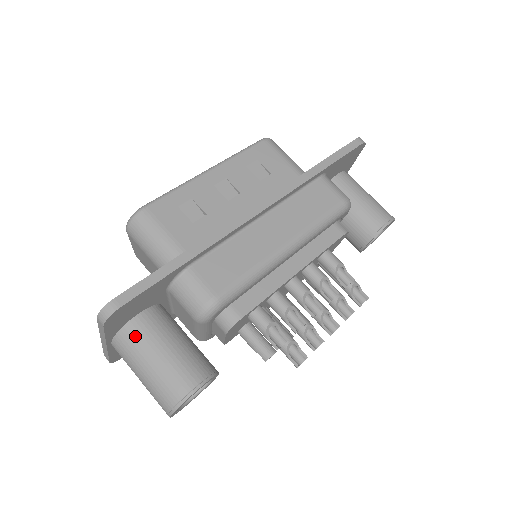
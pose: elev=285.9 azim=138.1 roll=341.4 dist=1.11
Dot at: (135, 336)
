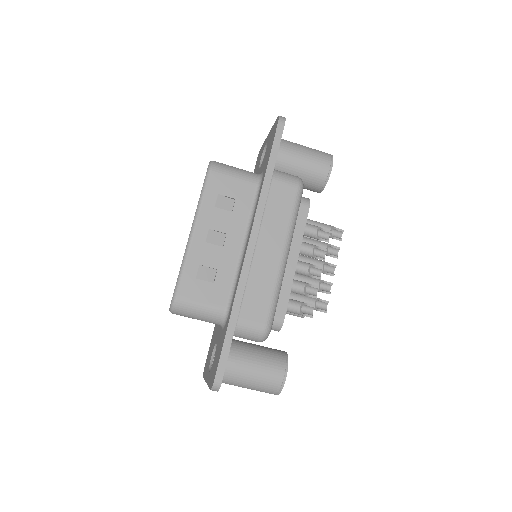
Dot at: (230, 374)
